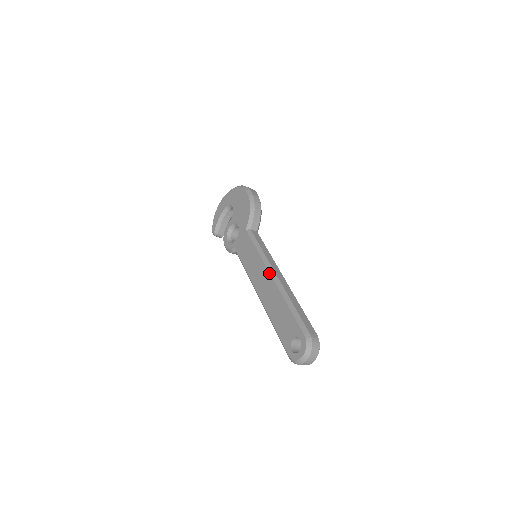
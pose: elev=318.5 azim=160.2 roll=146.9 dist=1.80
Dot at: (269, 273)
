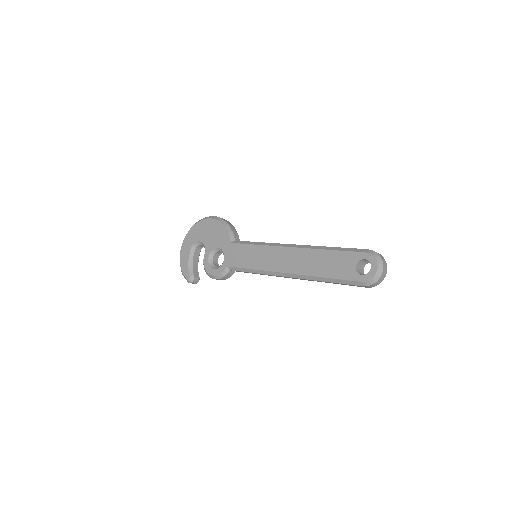
Dot at: (286, 247)
